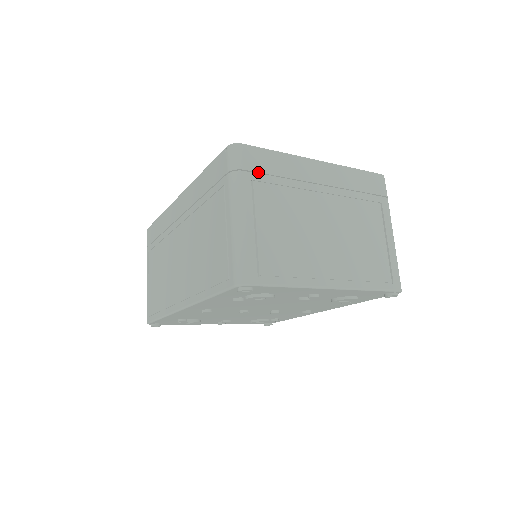
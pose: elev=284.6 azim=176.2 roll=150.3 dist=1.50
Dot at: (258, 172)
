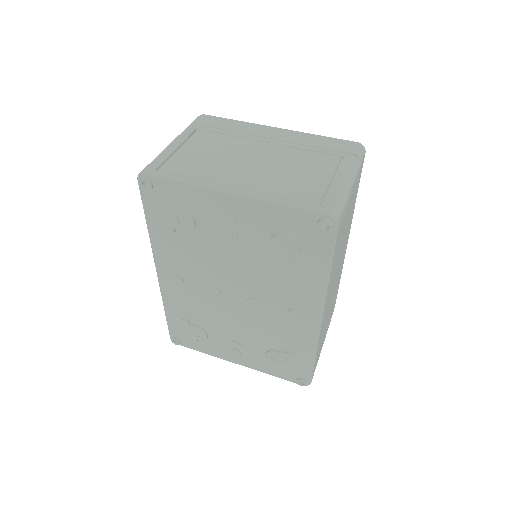
Dot at: (207, 126)
